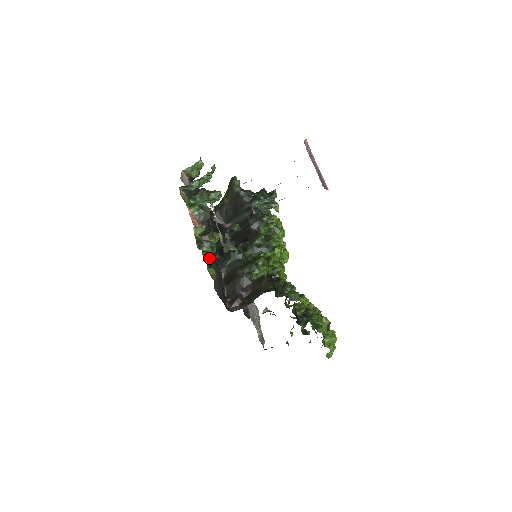
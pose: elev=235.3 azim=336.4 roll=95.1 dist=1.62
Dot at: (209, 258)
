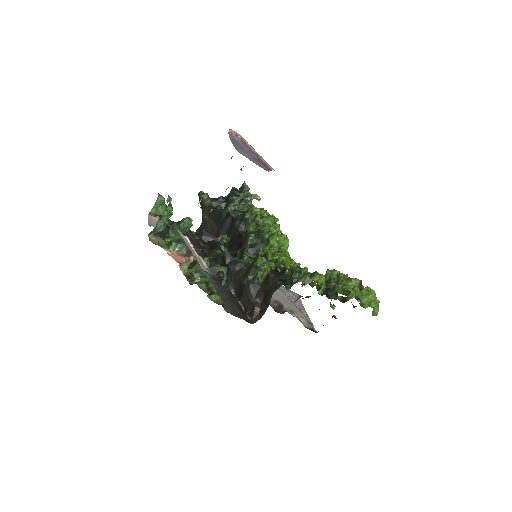
Dot at: (208, 286)
